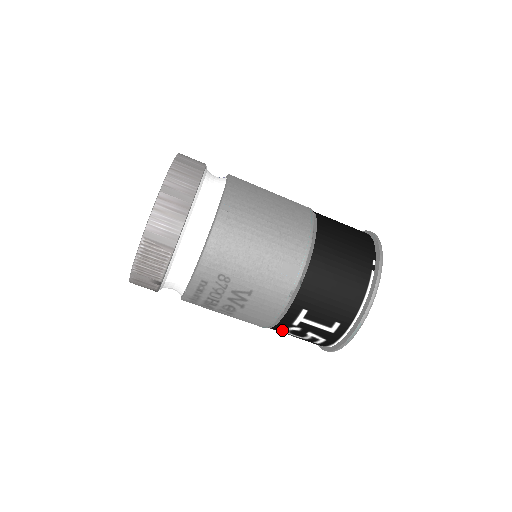
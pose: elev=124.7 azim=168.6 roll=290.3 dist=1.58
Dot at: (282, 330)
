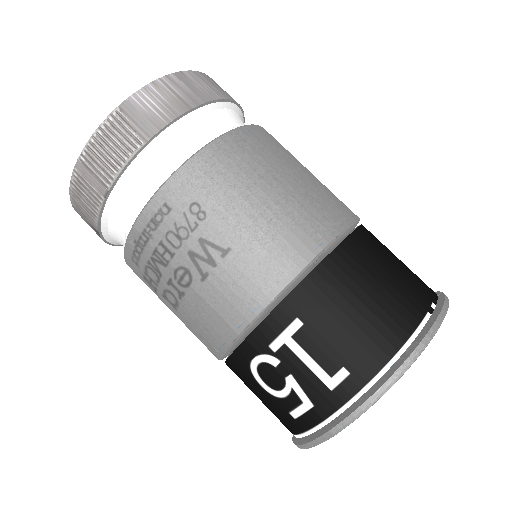
Dot at: (248, 362)
